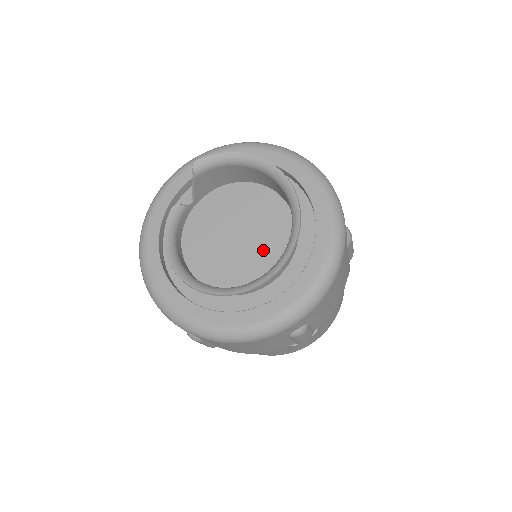
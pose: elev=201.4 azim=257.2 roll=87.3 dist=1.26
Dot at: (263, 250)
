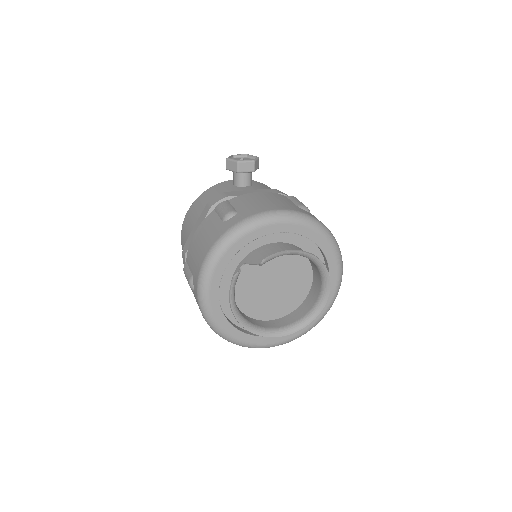
Dot at: (291, 293)
